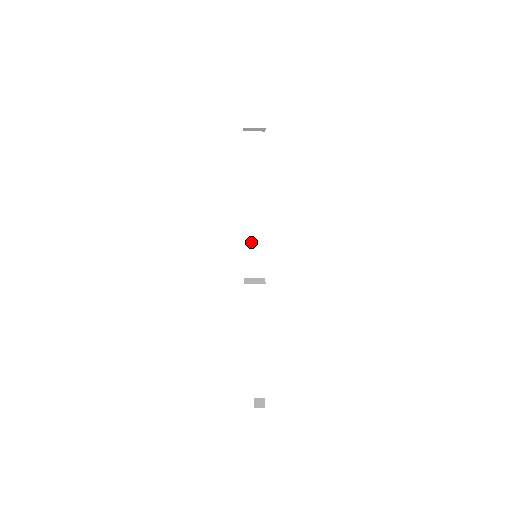
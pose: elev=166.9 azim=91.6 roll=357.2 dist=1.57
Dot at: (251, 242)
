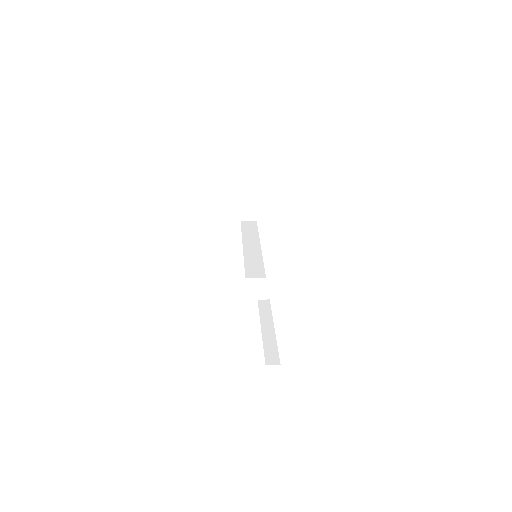
Dot at: (251, 261)
